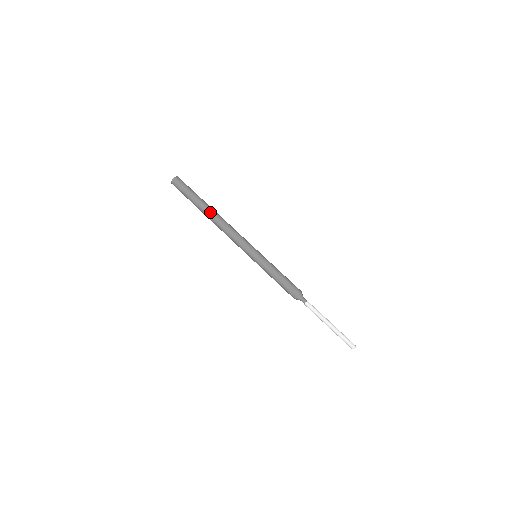
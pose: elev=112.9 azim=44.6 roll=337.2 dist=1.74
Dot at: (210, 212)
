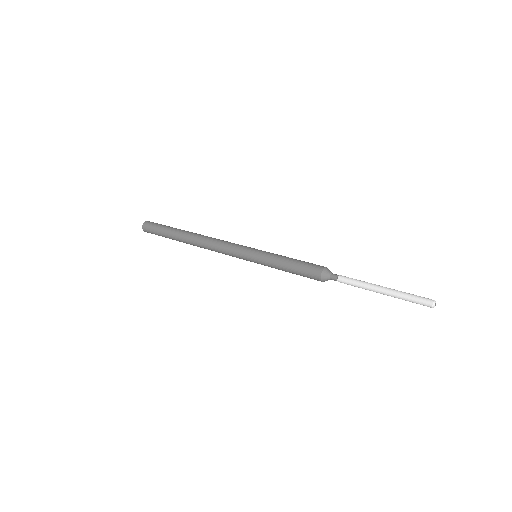
Dot at: (191, 233)
